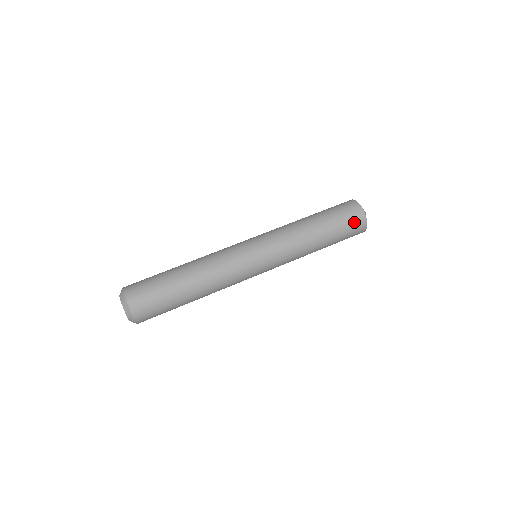
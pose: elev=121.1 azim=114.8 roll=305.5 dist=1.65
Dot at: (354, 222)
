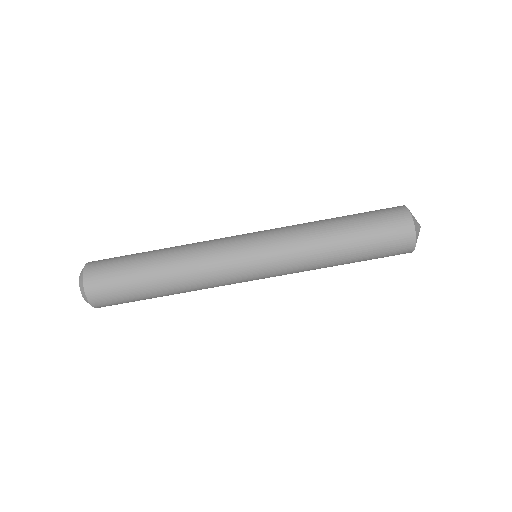
Dot at: (395, 229)
